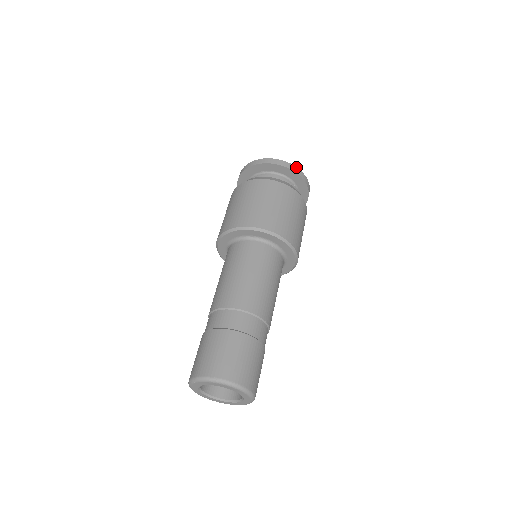
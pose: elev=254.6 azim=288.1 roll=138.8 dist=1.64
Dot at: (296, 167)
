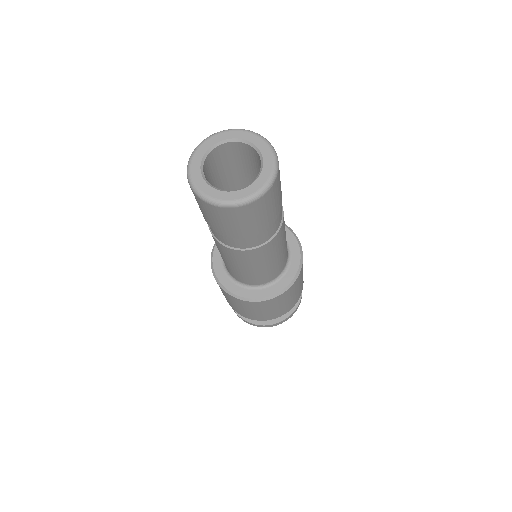
Dot at: occluded
